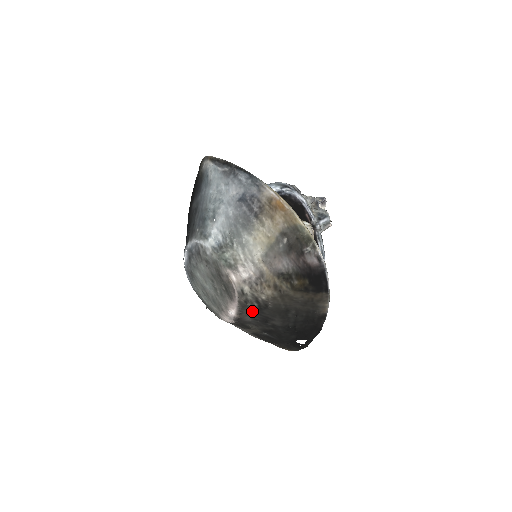
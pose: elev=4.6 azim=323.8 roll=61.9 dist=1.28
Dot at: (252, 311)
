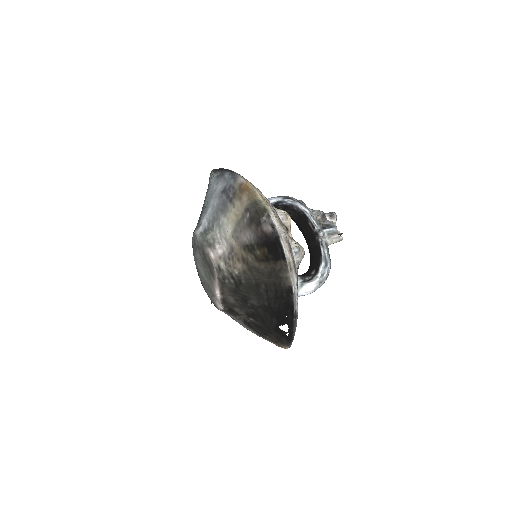
Dot at: (231, 289)
